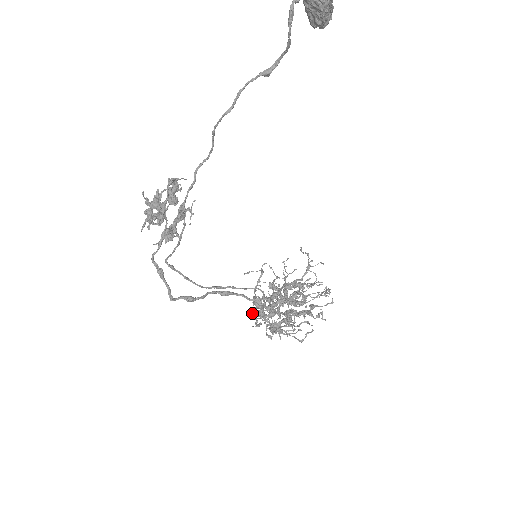
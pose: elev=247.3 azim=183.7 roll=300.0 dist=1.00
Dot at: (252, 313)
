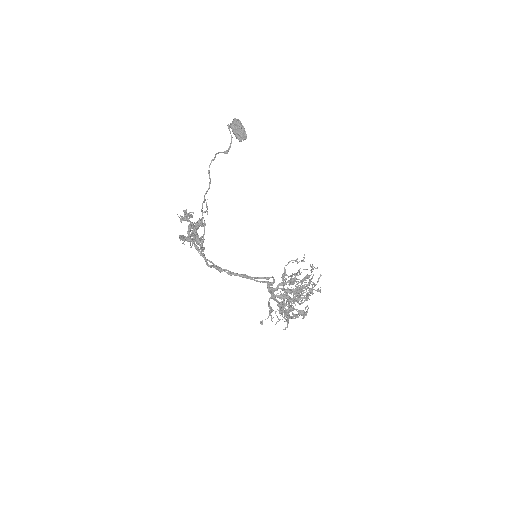
Dot at: (268, 289)
